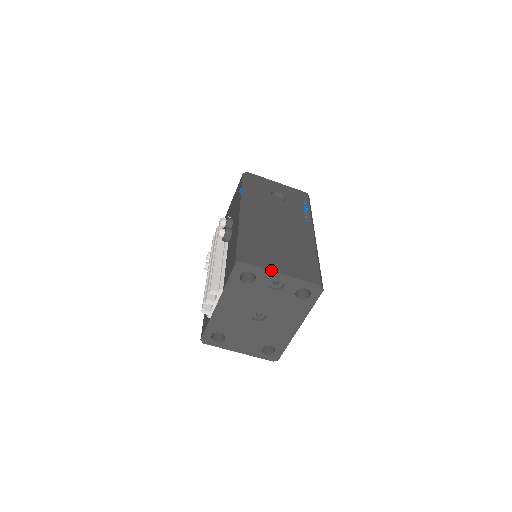
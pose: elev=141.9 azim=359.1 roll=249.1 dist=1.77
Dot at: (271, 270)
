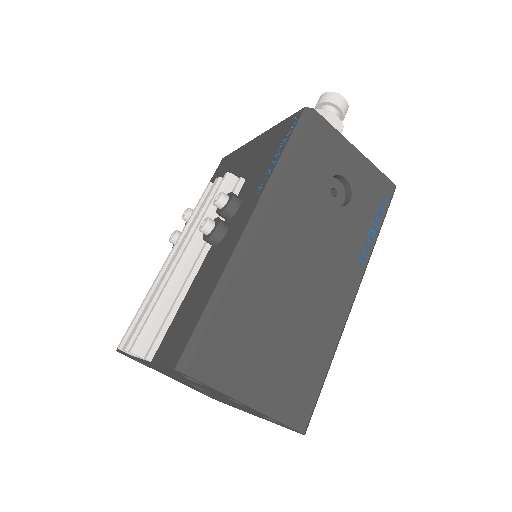
Dot at: (233, 397)
